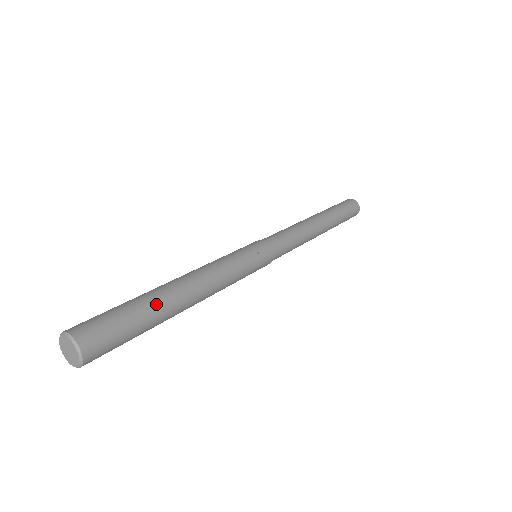
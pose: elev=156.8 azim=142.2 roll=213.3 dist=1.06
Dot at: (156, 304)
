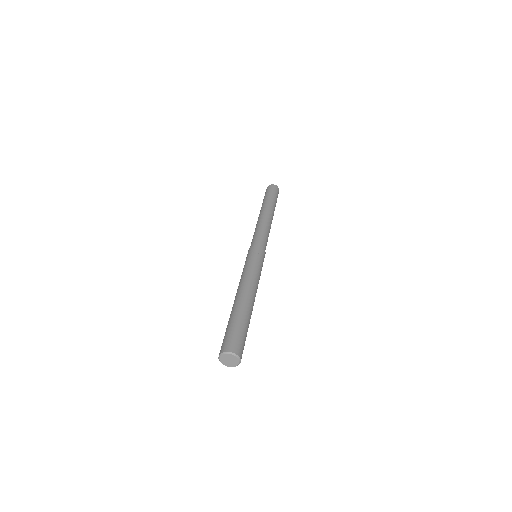
Dot at: (243, 313)
